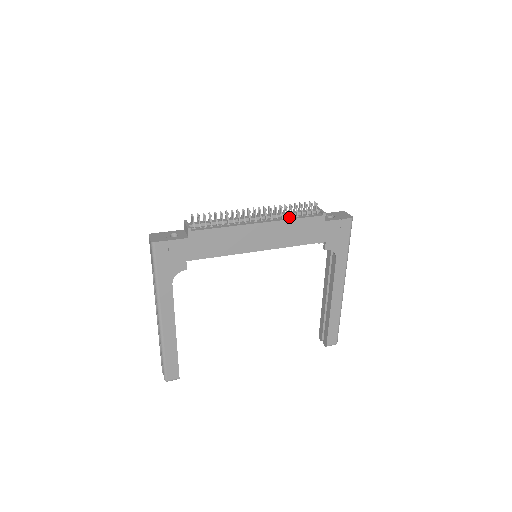
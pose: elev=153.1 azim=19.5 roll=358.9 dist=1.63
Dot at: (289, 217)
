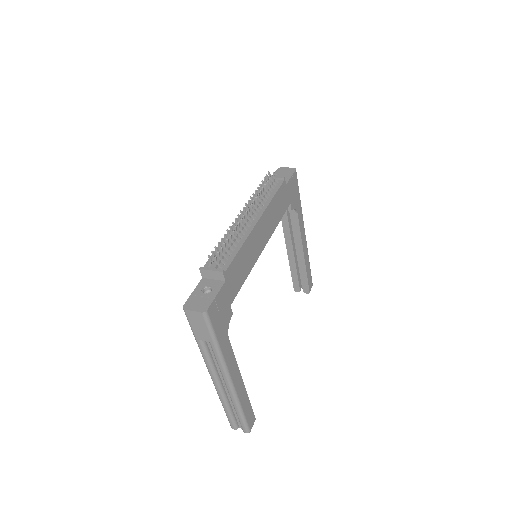
Dot at: (266, 200)
